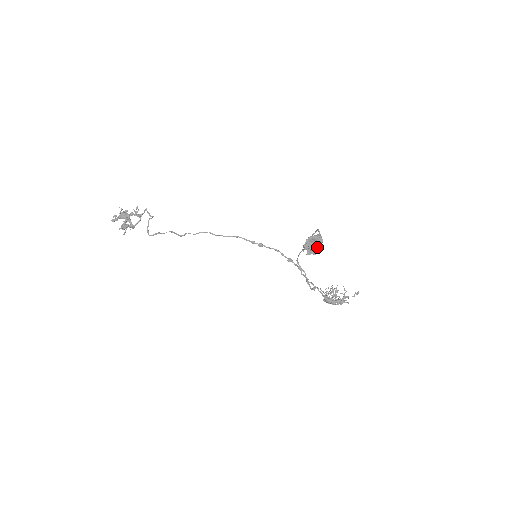
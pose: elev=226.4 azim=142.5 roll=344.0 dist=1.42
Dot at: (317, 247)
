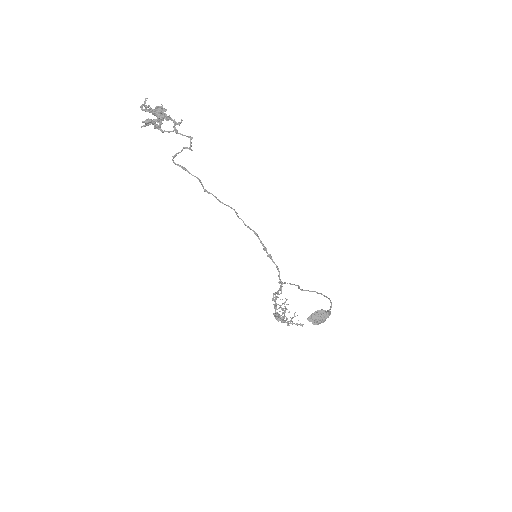
Dot at: occluded
